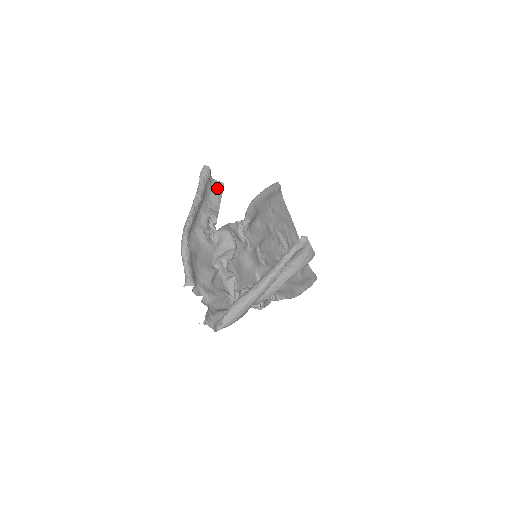
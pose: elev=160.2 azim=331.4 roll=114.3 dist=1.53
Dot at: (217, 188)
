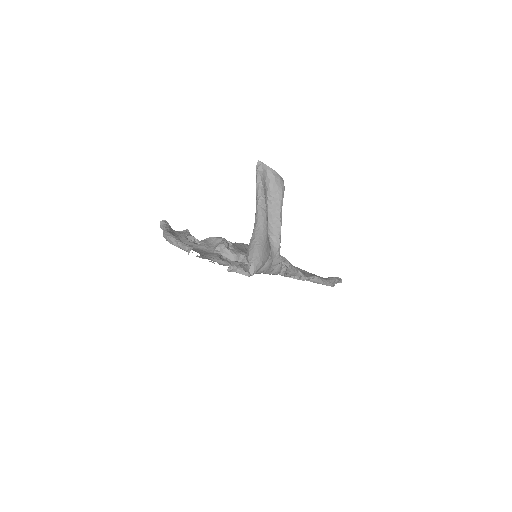
Dot at: (183, 233)
